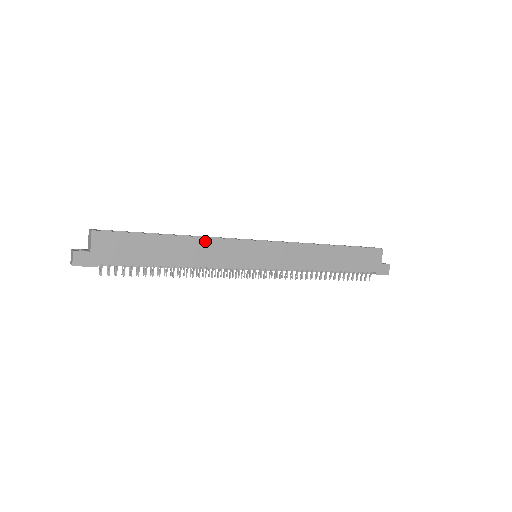
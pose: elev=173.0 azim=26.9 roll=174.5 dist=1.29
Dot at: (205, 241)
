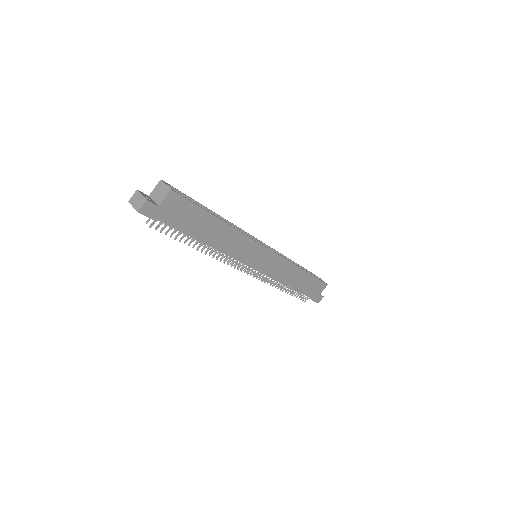
Dot at: (238, 233)
